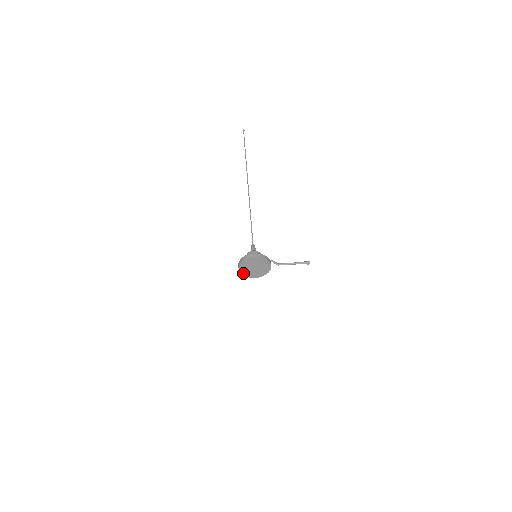
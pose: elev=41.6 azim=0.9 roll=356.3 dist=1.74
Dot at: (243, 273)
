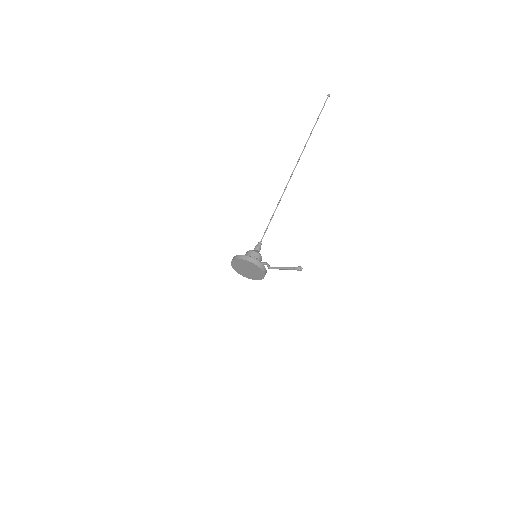
Dot at: (242, 274)
